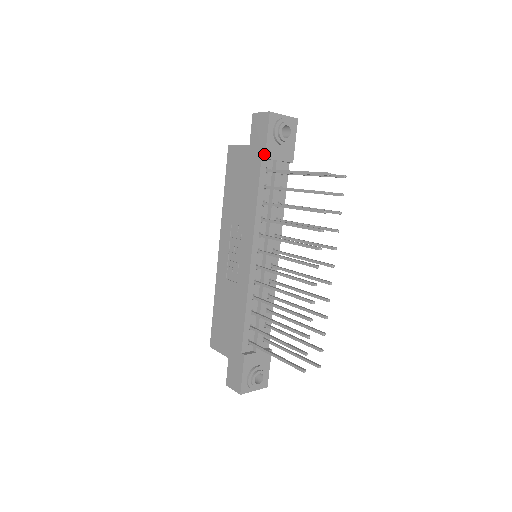
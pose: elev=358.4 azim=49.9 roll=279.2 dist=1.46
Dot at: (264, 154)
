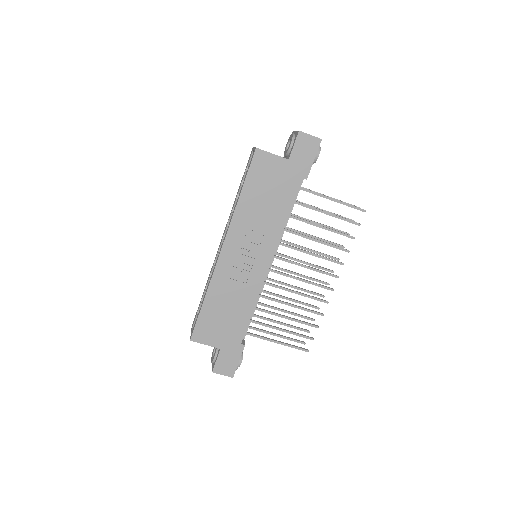
Dot at: (307, 175)
